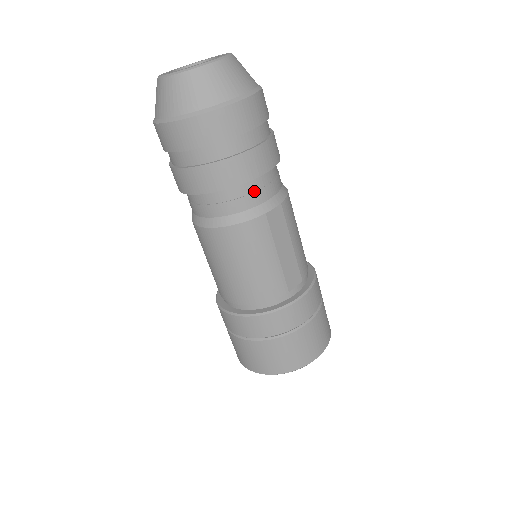
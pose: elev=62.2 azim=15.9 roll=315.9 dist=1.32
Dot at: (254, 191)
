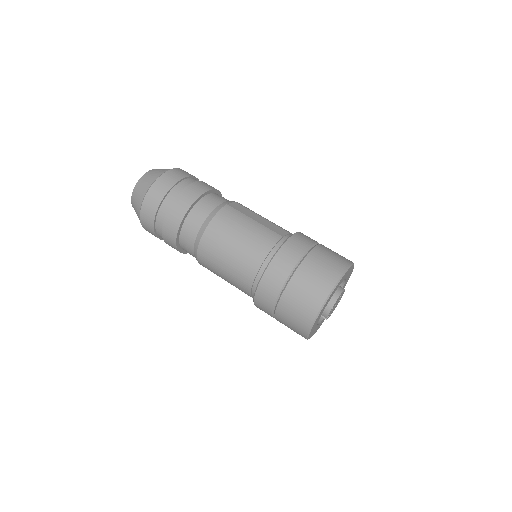
Dot at: (212, 200)
